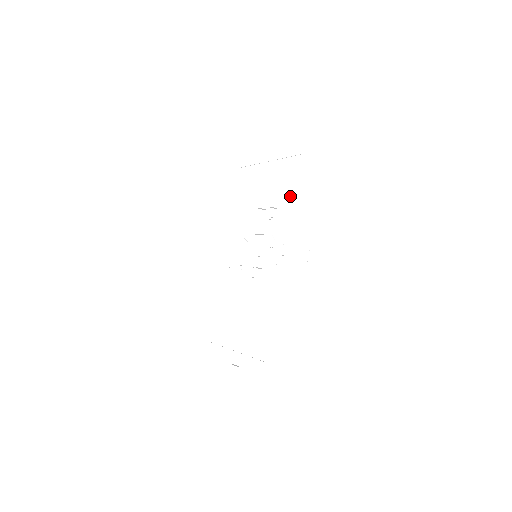
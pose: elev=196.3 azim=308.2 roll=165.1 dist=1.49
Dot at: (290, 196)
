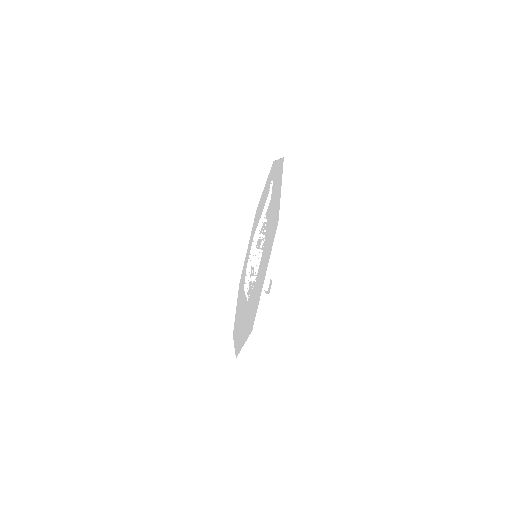
Dot at: (258, 217)
